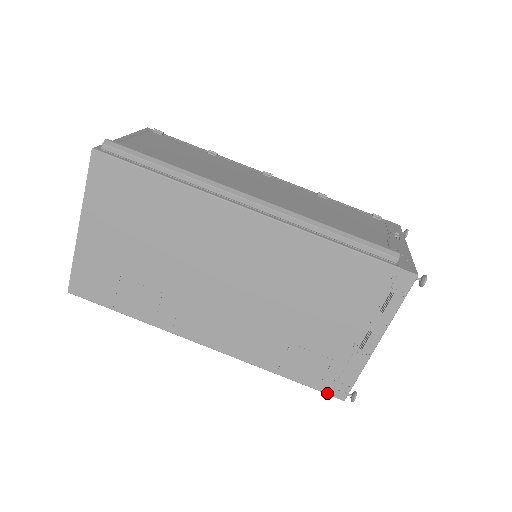
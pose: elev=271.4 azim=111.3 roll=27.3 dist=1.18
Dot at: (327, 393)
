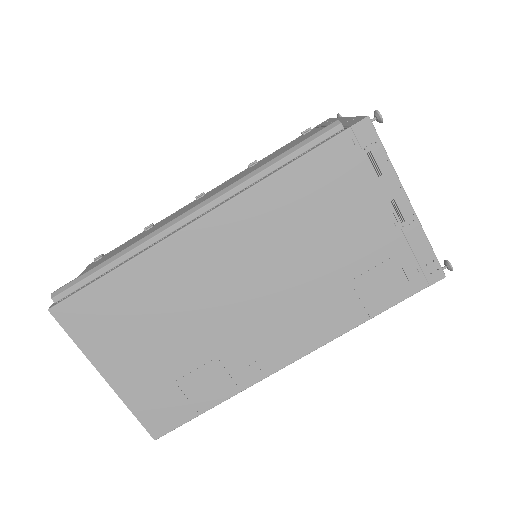
Dot at: (425, 287)
